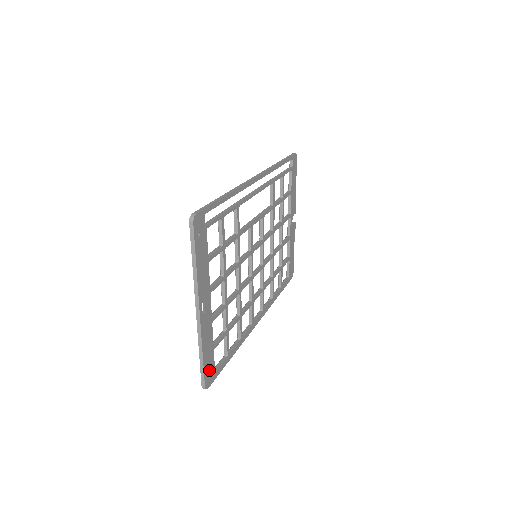
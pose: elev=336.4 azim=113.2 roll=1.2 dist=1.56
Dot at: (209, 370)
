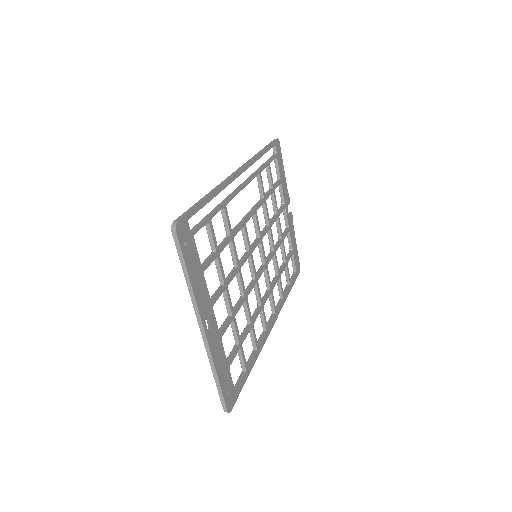
Dot at: (228, 391)
